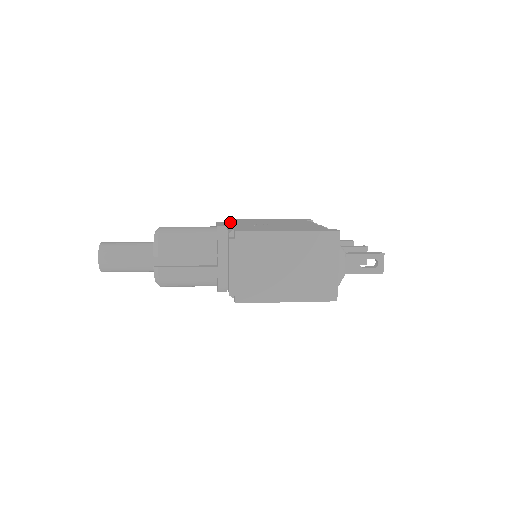
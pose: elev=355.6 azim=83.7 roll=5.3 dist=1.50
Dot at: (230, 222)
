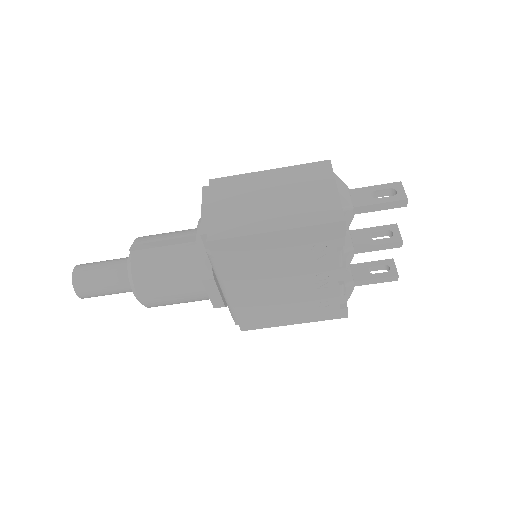
Dot at: occluded
